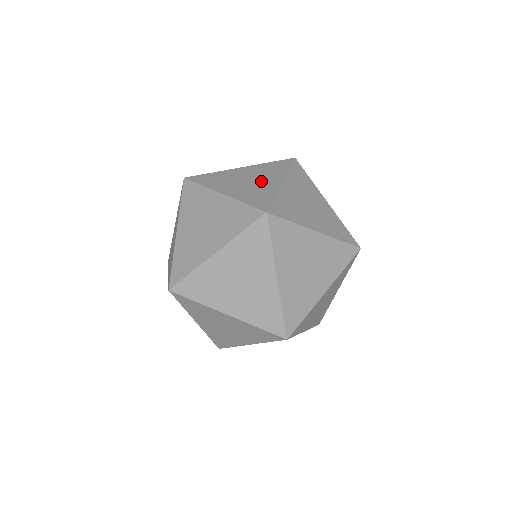
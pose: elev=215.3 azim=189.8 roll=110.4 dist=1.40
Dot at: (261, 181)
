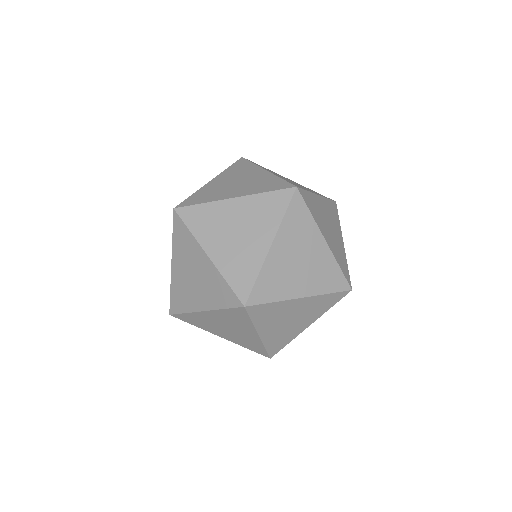
Dot at: (311, 254)
